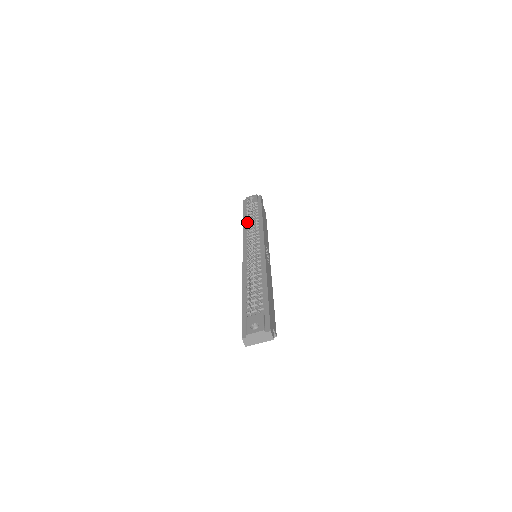
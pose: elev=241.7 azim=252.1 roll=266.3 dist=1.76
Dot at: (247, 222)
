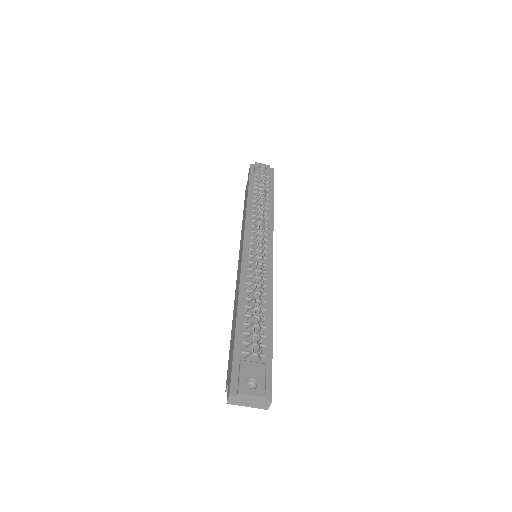
Dot at: (254, 200)
